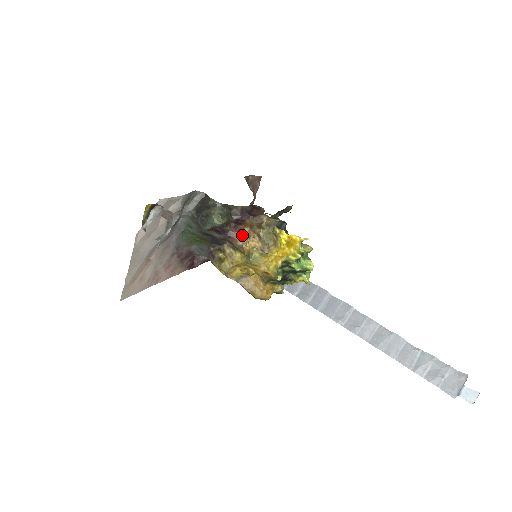
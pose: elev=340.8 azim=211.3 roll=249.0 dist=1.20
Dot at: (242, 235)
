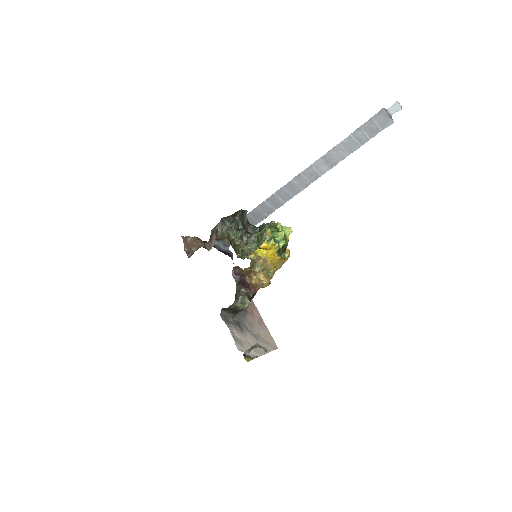
Dot at: (257, 286)
